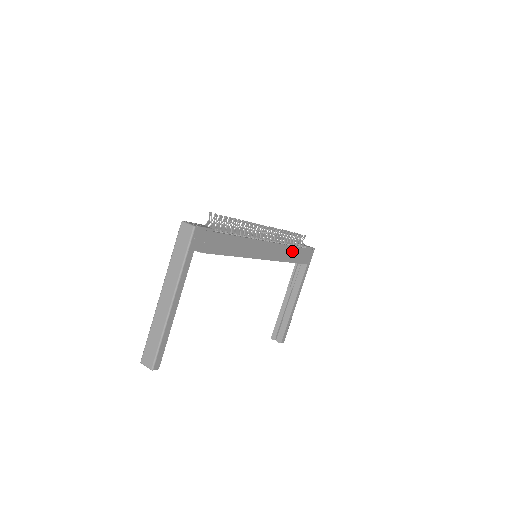
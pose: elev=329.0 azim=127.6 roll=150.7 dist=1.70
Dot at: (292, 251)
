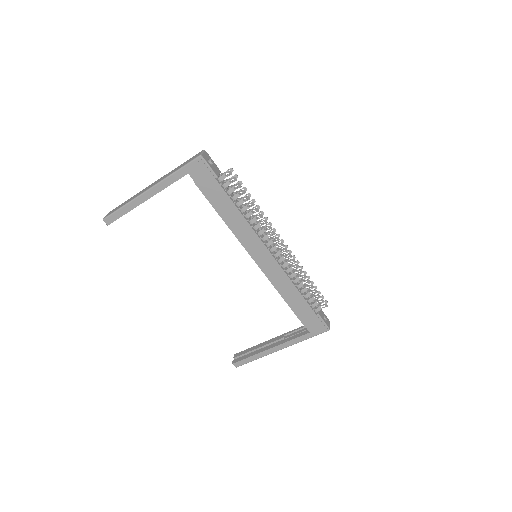
Dot at: (297, 297)
